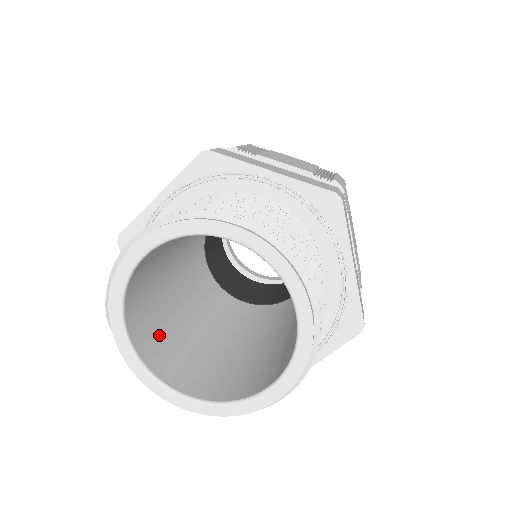
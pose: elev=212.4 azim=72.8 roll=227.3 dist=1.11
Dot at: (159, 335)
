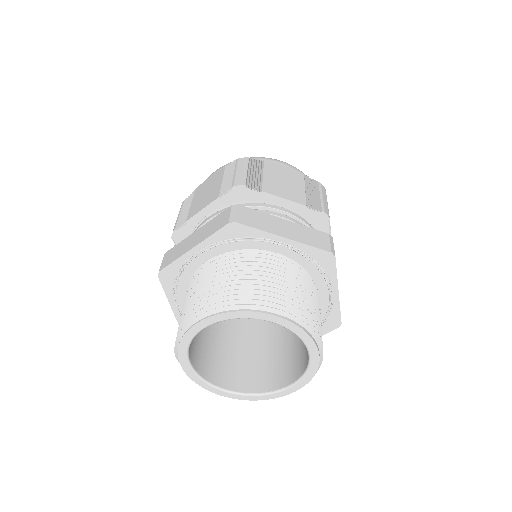
Dot at: (203, 348)
